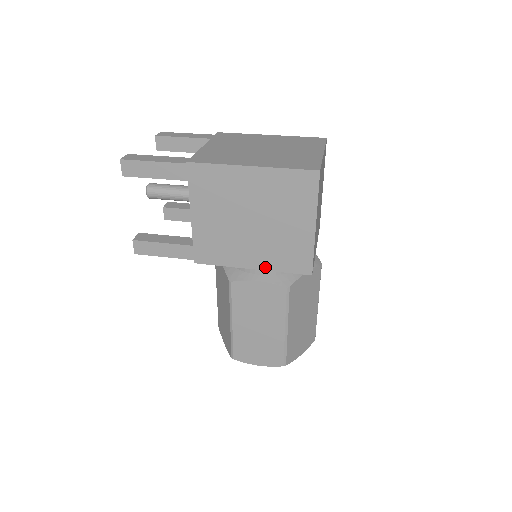
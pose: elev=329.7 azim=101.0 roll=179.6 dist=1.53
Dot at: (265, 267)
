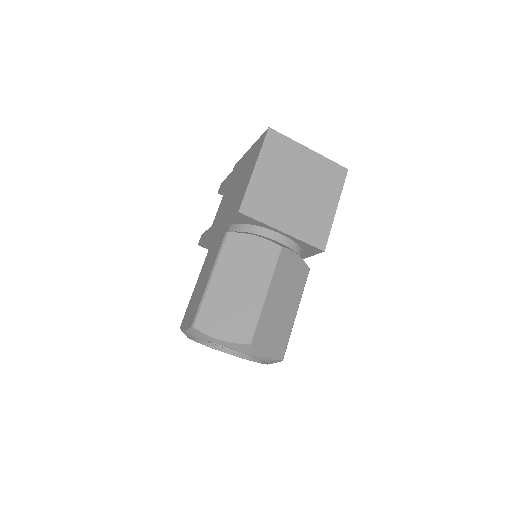
Dot at: (226, 219)
